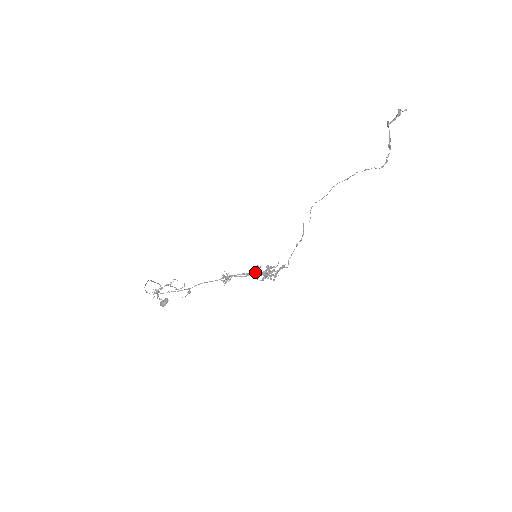
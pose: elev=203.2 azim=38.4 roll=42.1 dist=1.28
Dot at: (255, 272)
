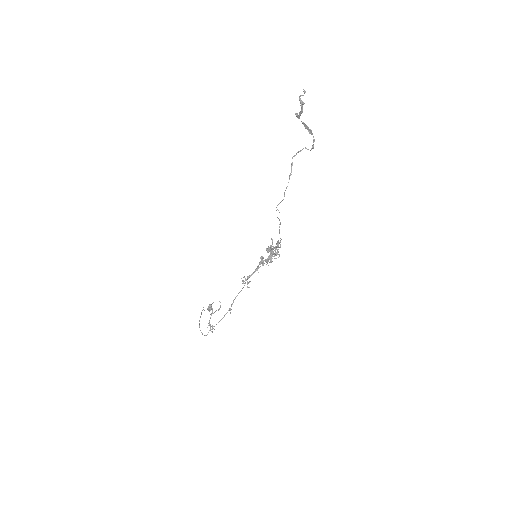
Dot at: (262, 262)
